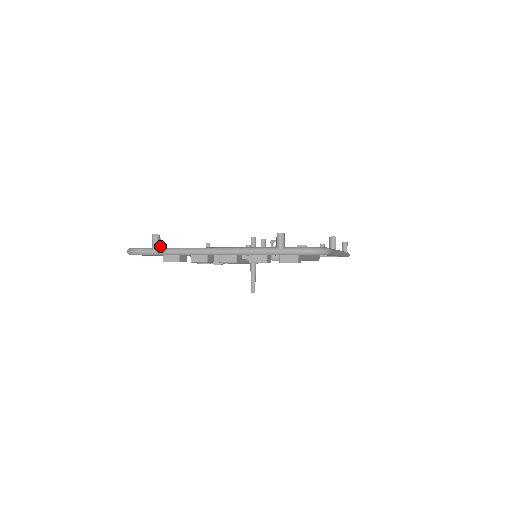
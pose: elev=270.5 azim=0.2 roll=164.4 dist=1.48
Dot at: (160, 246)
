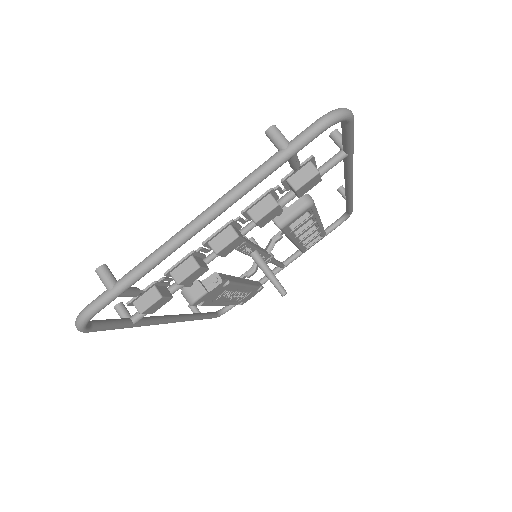
Dot at: (126, 312)
